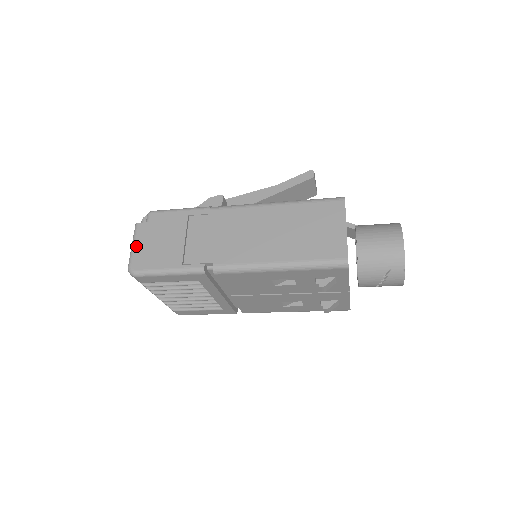
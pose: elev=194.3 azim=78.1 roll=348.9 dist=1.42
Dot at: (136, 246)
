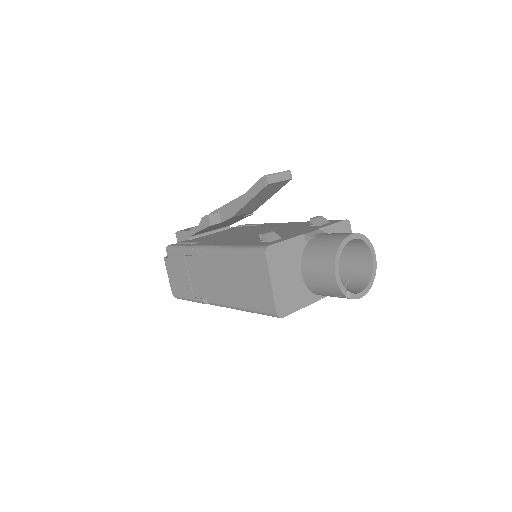
Dot at: (169, 277)
